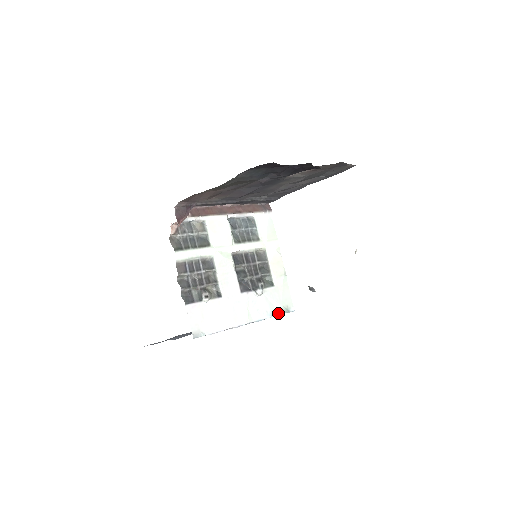
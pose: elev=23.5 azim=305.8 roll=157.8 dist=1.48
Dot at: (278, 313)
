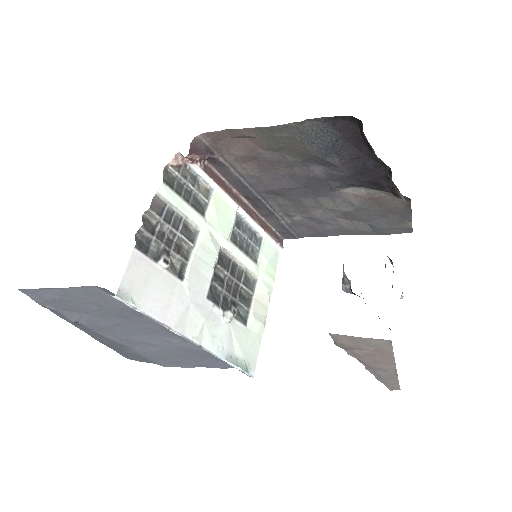
Dot at: (235, 362)
